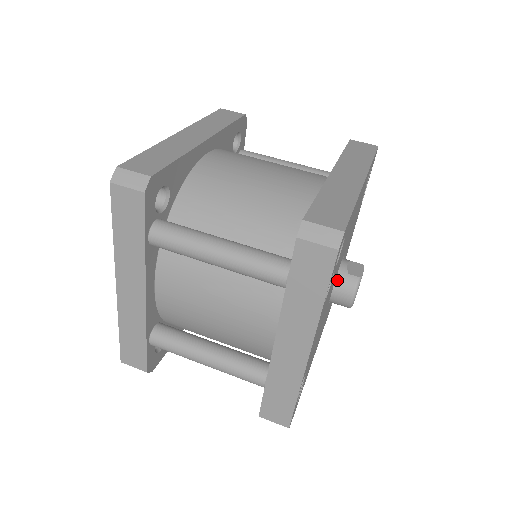
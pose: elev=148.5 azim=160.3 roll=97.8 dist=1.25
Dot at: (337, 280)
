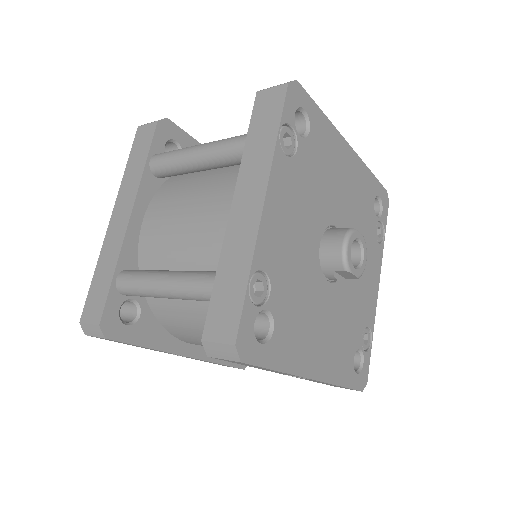
Dot at: (327, 232)
